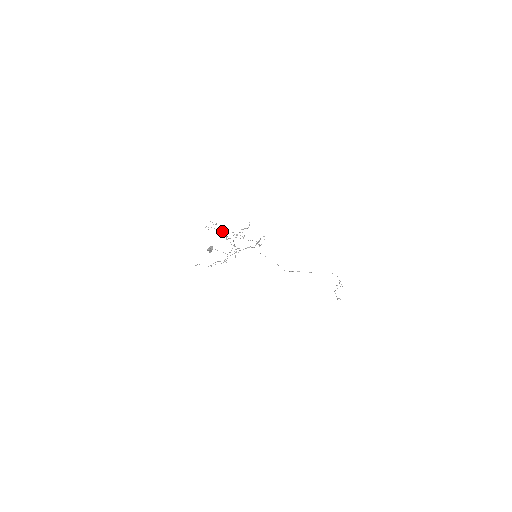
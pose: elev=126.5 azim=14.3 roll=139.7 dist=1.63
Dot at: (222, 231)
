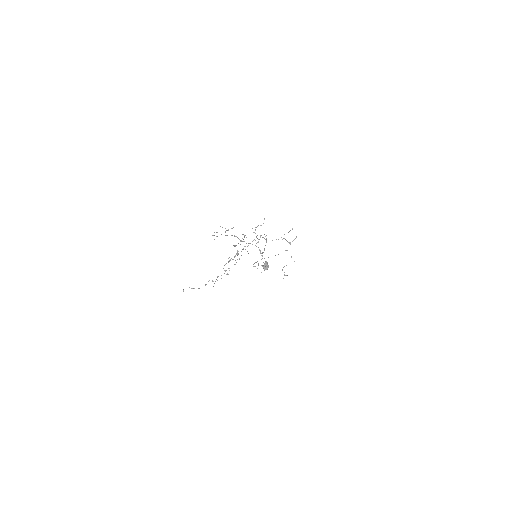
Dot at: (235, 236)
